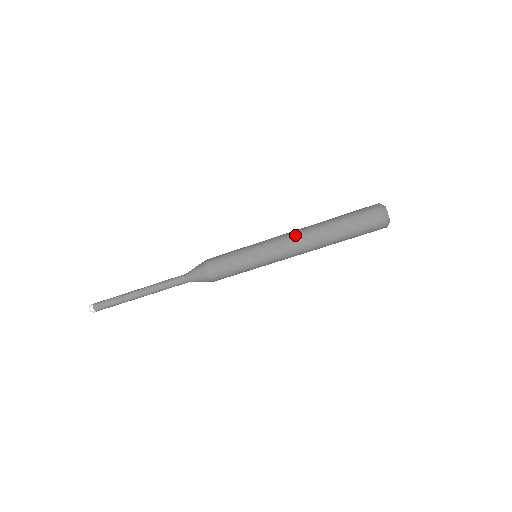
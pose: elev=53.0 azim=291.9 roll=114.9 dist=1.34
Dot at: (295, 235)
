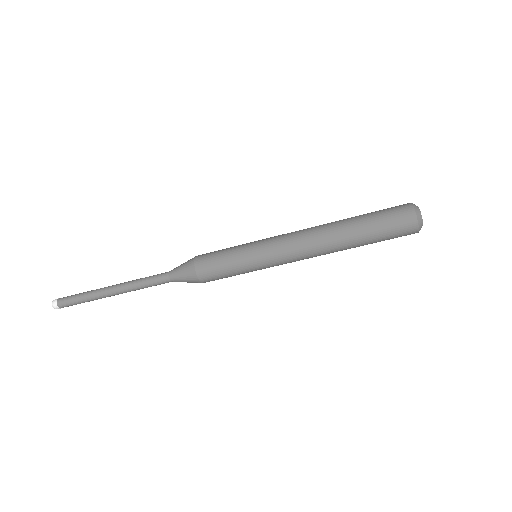
Dot at: (307, 242)
